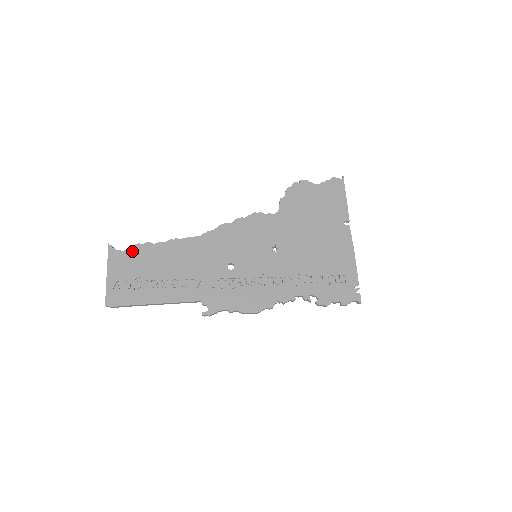
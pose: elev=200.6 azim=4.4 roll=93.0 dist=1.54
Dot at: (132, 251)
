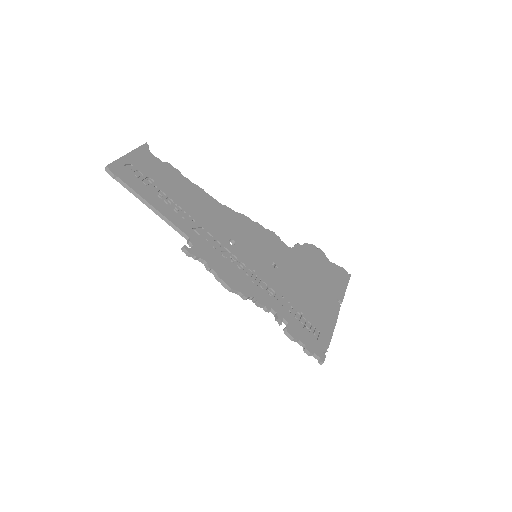
Dot at: (161, 162)
